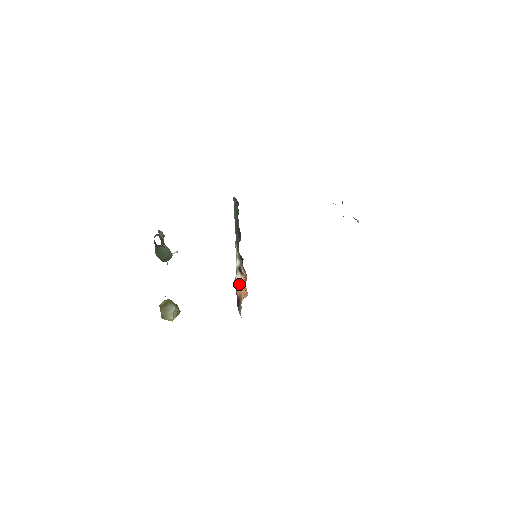
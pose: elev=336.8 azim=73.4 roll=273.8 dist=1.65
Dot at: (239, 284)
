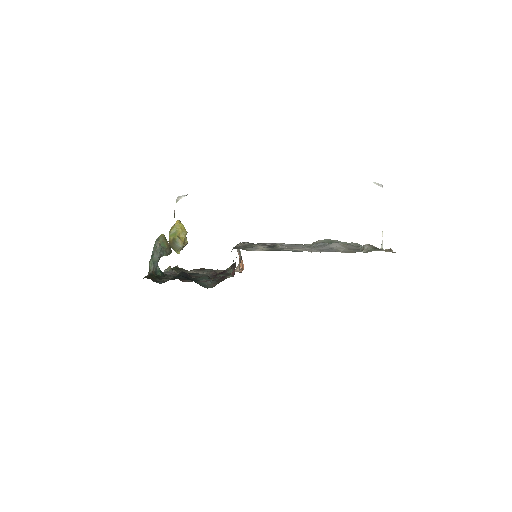
Dot at: occluded
